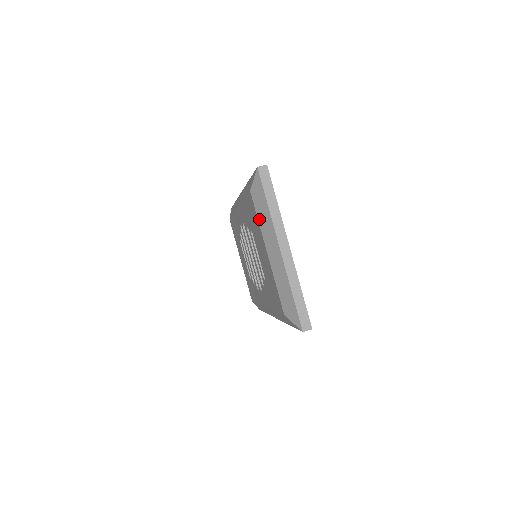
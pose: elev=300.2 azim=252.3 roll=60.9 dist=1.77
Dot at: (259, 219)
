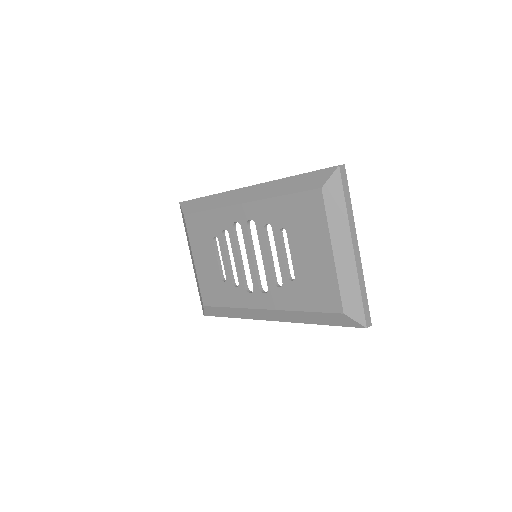
Dot at: (329, 217)
